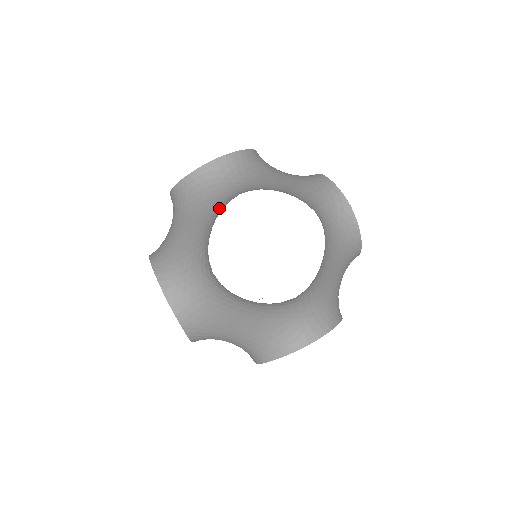
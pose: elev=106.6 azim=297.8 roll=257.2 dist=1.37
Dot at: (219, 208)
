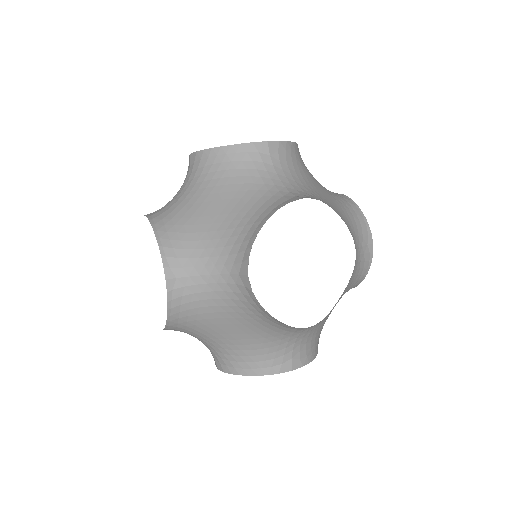
Dot at: occluded
